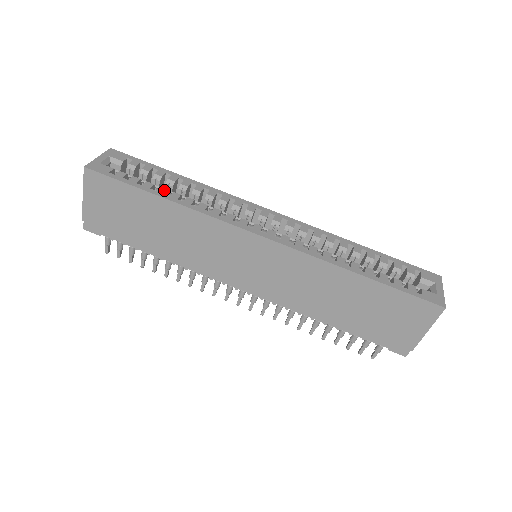
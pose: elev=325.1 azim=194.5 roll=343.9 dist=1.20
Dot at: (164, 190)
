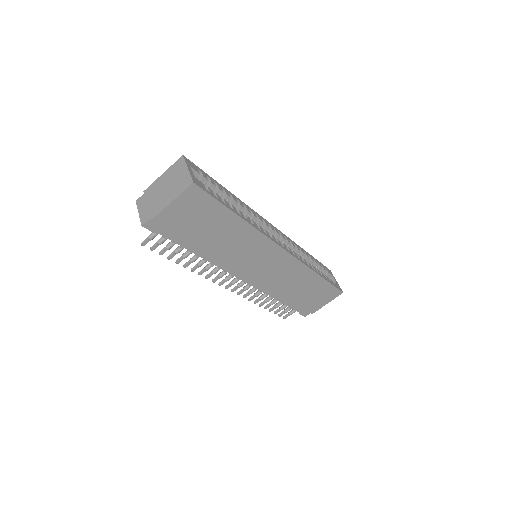
Dot at: (235, 208)
